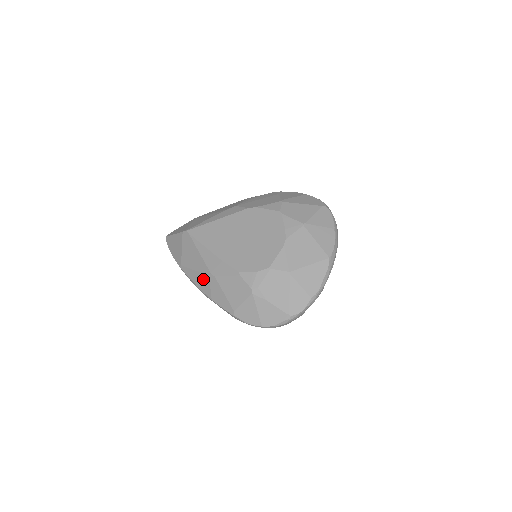
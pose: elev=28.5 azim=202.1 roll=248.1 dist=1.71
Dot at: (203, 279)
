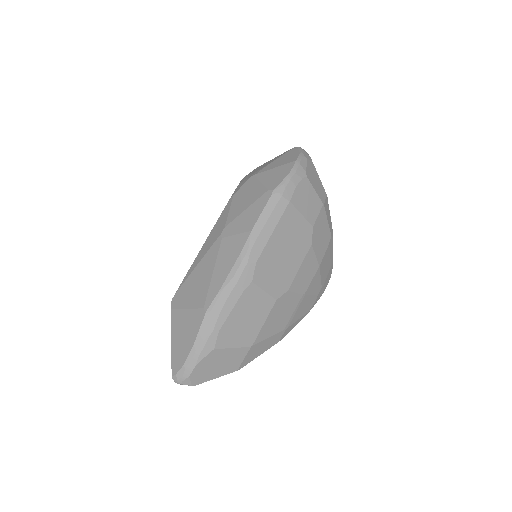
Dot at: (225, 251)
